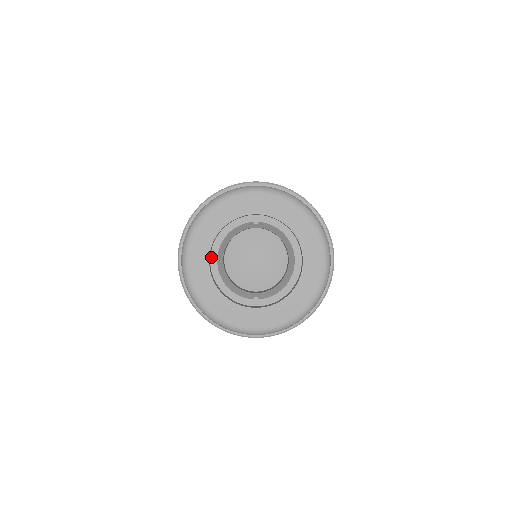
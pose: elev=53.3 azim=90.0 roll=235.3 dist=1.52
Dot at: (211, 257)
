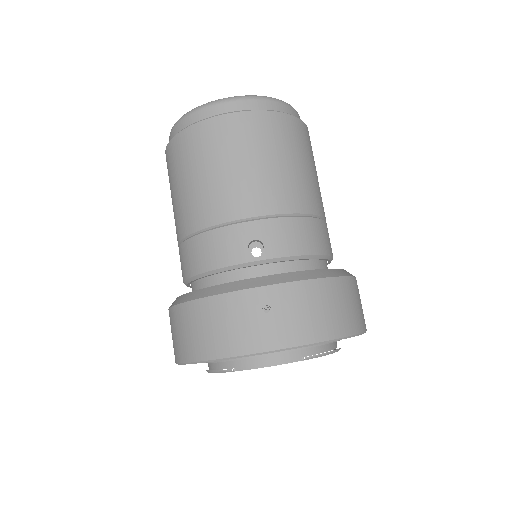
Dot at: occluded
